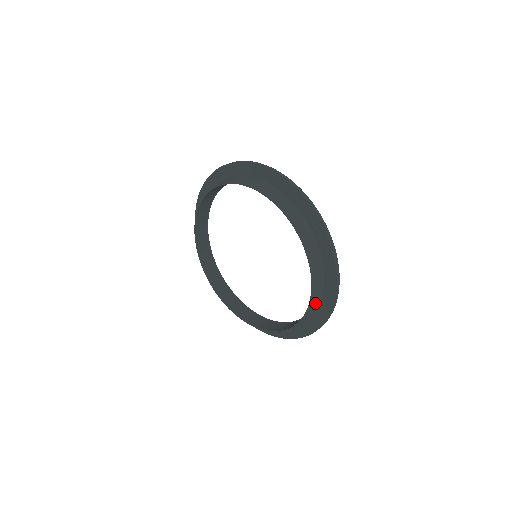
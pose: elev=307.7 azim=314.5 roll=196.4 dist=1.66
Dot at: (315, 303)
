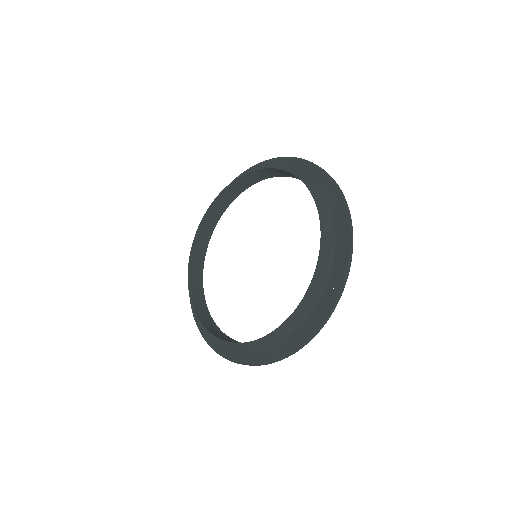
Dot at: (306, 308)
